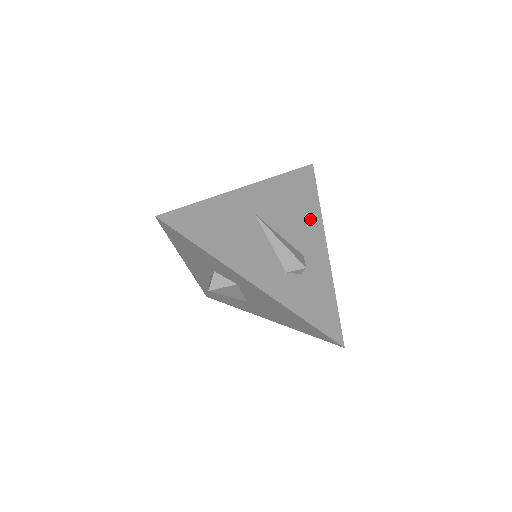
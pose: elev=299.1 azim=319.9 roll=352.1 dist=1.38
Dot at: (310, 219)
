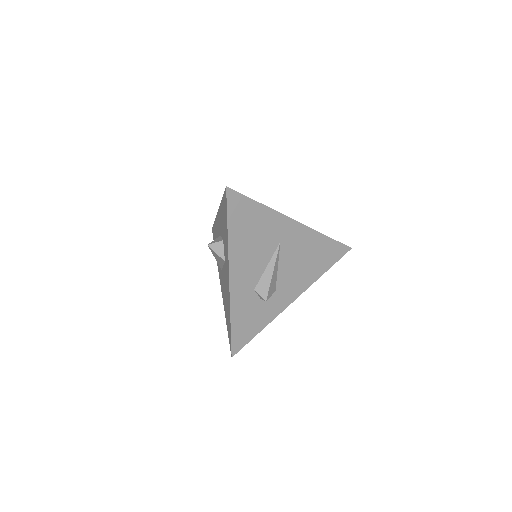
Dot at: (306, 276)
